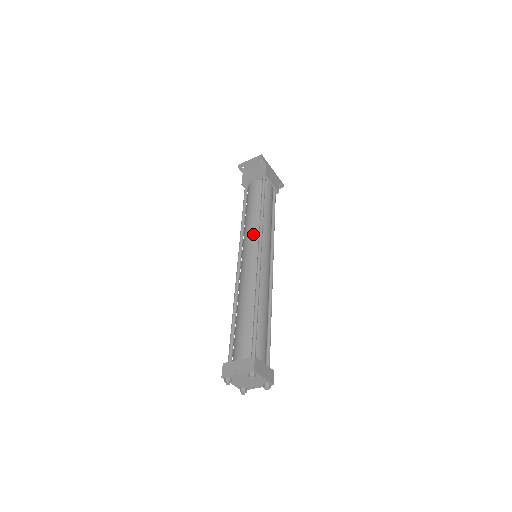
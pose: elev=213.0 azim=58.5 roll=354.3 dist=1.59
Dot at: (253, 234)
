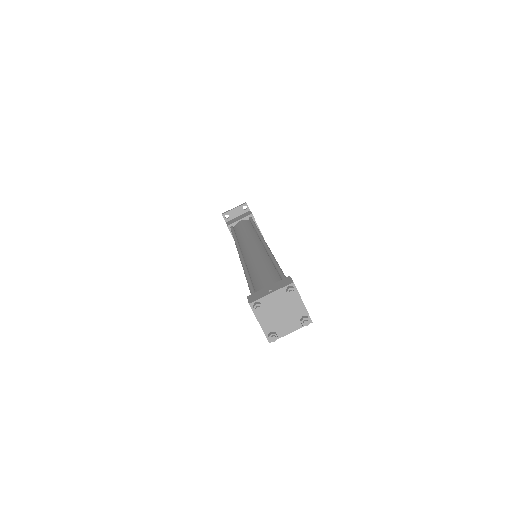
Dot at: (251, 237)
